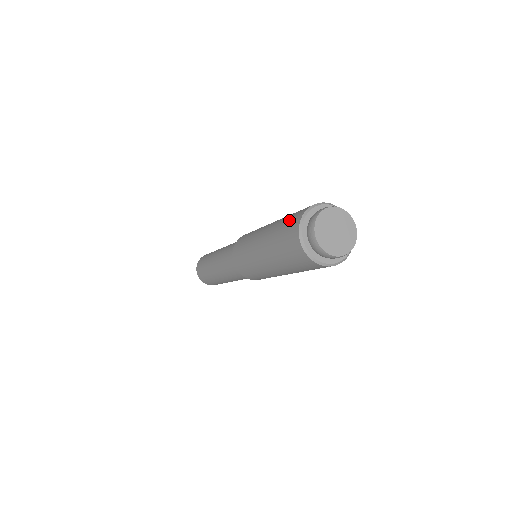
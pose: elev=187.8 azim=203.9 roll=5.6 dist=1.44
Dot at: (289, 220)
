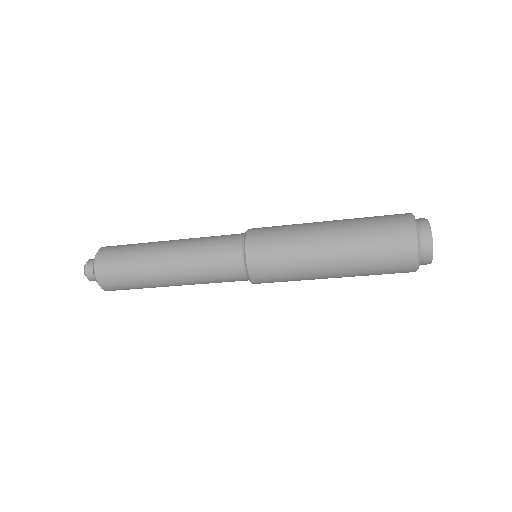
Dot at: (384, 215)
